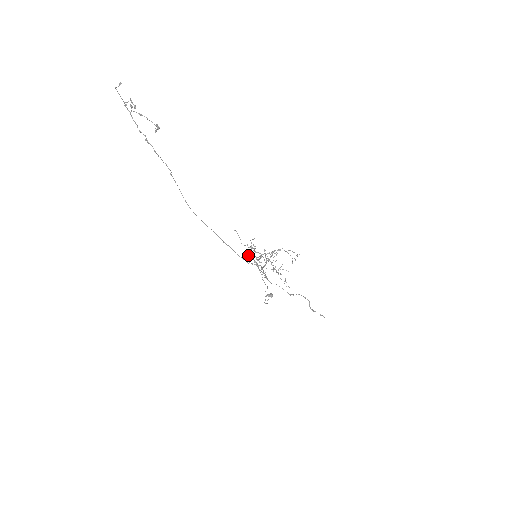
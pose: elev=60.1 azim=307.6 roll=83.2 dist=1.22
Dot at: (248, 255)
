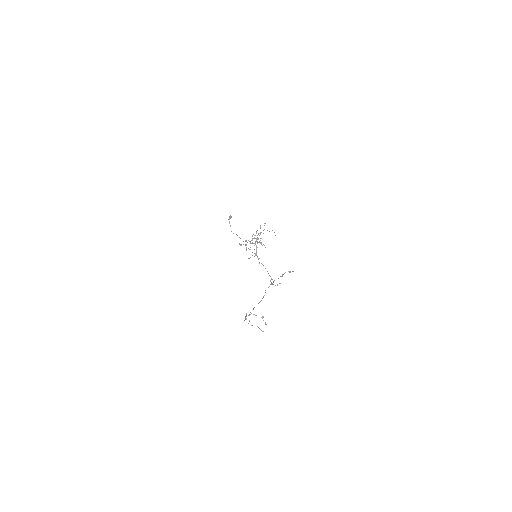
Dot at: occluded
